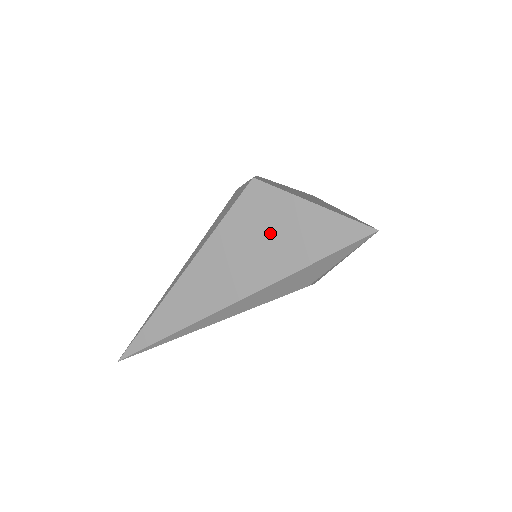
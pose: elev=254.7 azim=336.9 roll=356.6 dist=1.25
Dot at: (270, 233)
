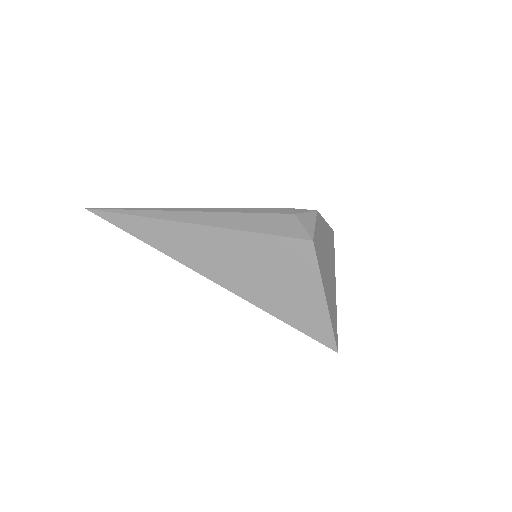
Dot at: (281, 279)
